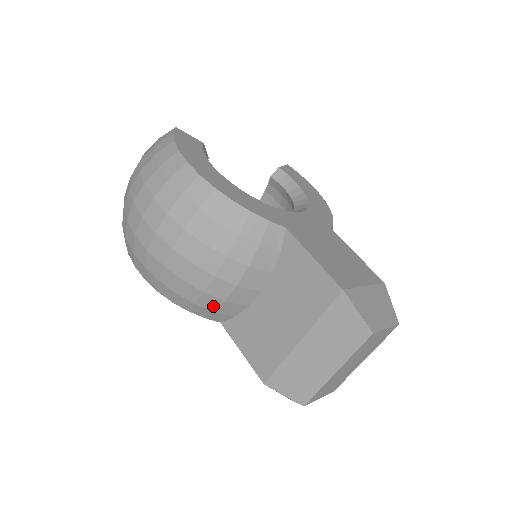
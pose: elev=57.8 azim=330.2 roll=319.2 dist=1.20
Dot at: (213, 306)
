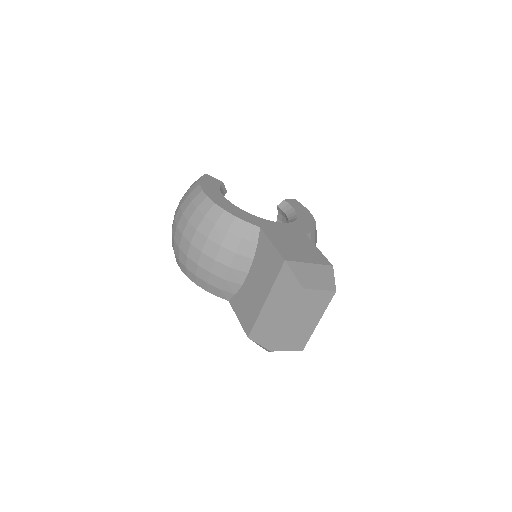
Dot at: (218, 284)
